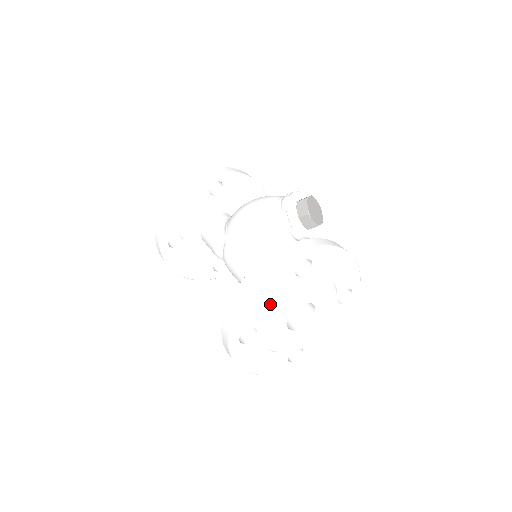
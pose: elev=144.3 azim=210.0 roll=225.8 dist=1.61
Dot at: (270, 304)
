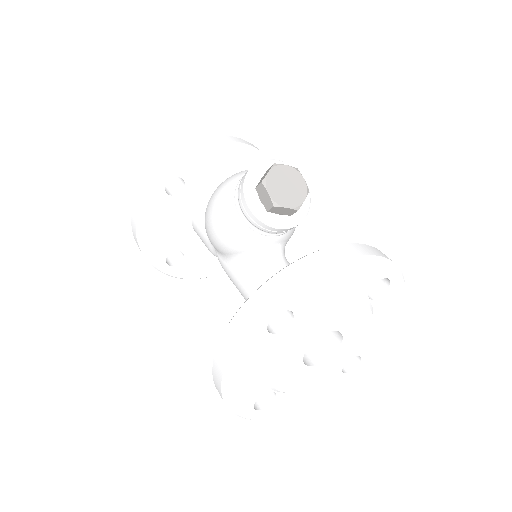
Dot at: (265, 372)
